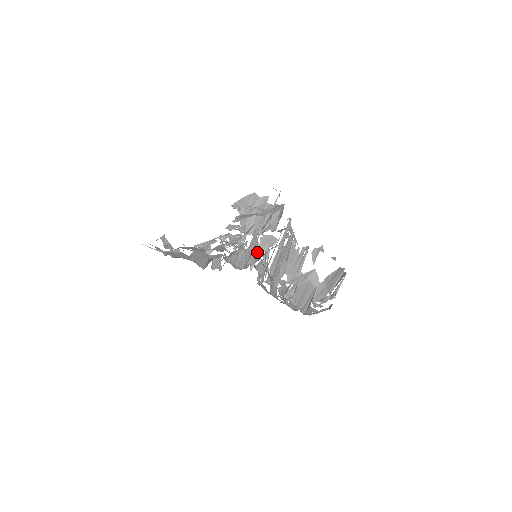
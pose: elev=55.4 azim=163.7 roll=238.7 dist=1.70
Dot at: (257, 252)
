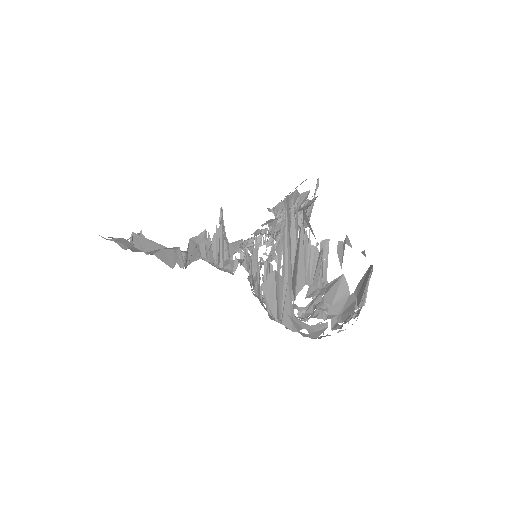
Dot at: (226, 239)
